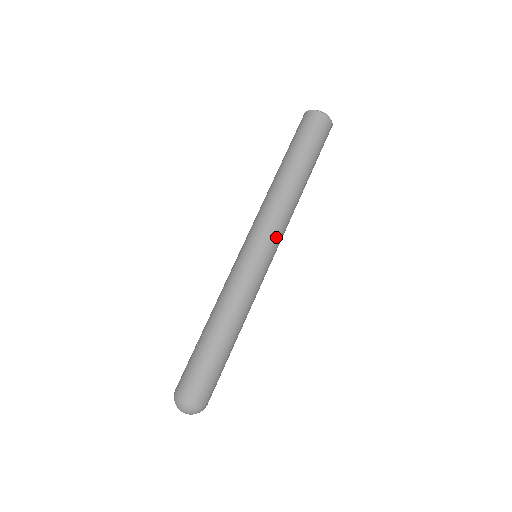
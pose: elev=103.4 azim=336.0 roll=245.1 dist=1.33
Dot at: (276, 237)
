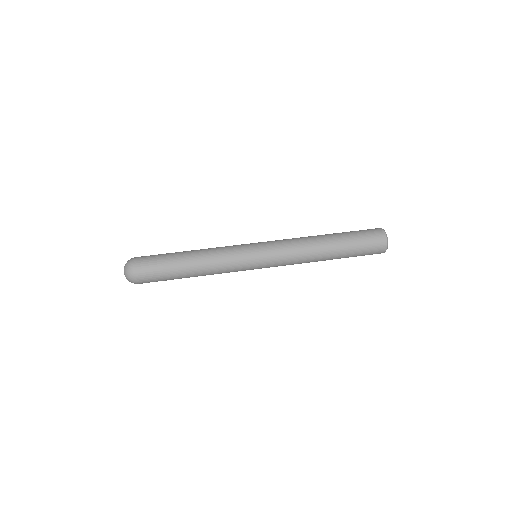
Dot at: (276, 252)
